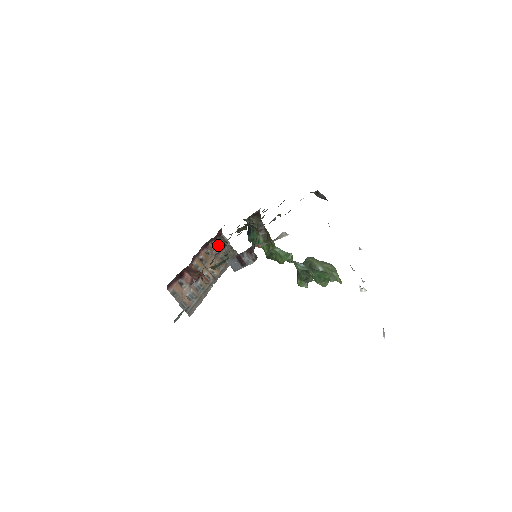
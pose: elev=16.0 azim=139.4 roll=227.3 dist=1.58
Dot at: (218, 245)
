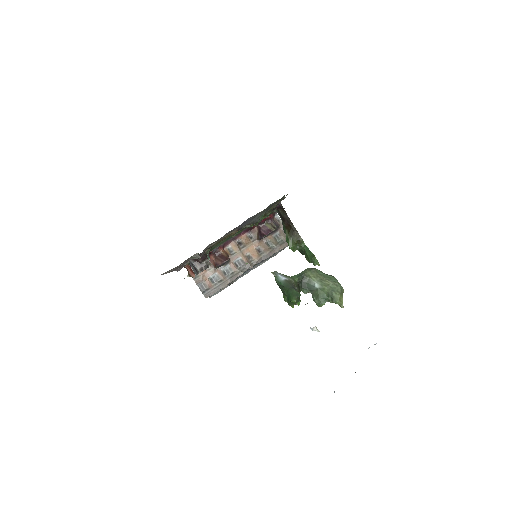
Dot at: (263, 230)
